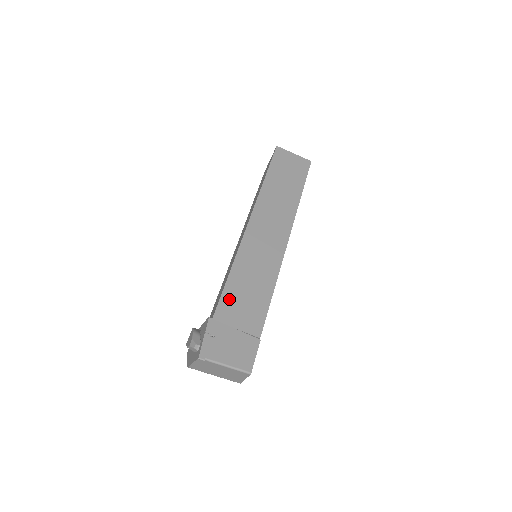
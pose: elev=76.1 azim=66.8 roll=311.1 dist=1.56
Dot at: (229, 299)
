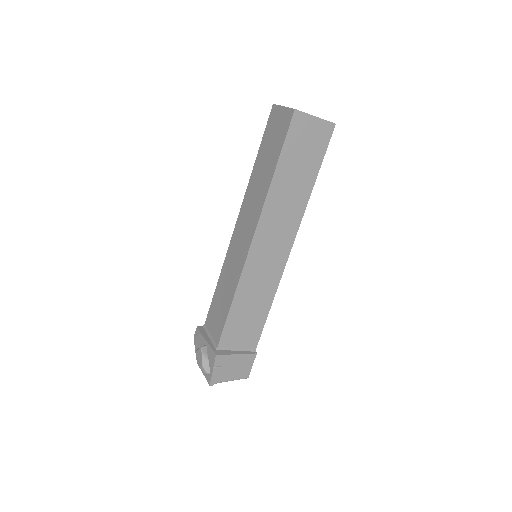
Dot at: (231, 326)
